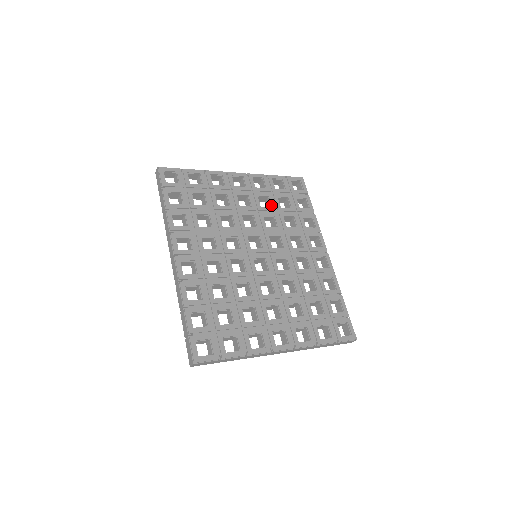
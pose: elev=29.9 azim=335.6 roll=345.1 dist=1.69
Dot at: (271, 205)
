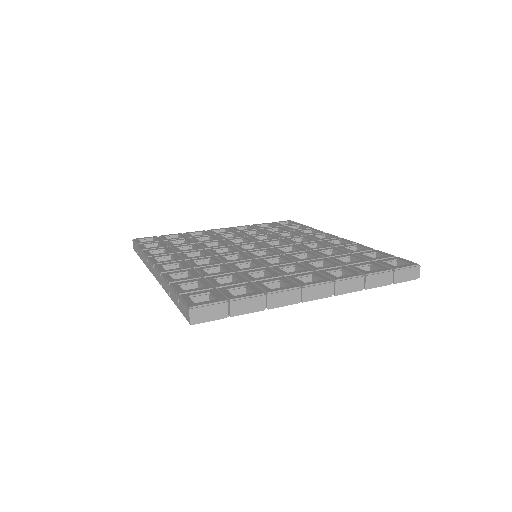
Dot at: (261, 233)
